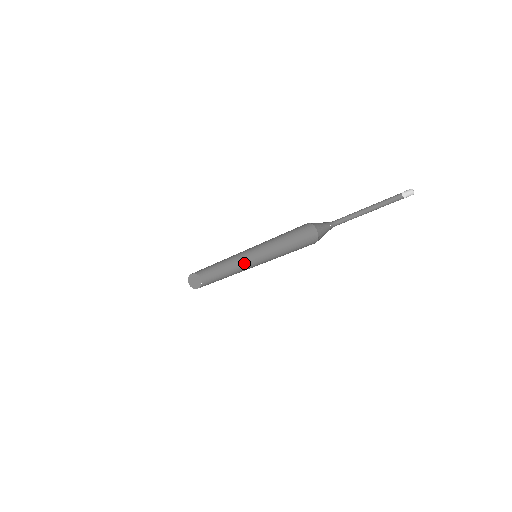
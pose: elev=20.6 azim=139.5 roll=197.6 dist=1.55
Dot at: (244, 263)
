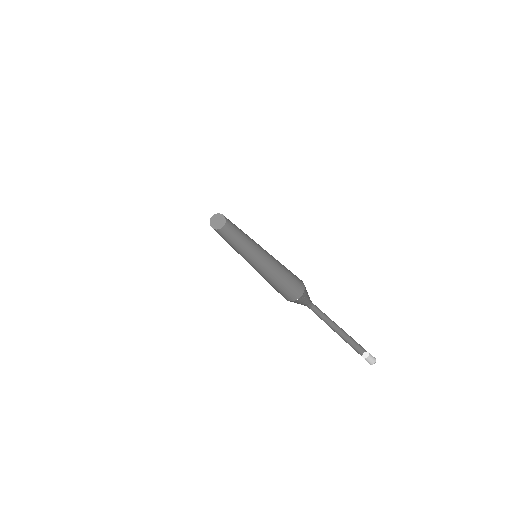
Dot at: (253, 243)
